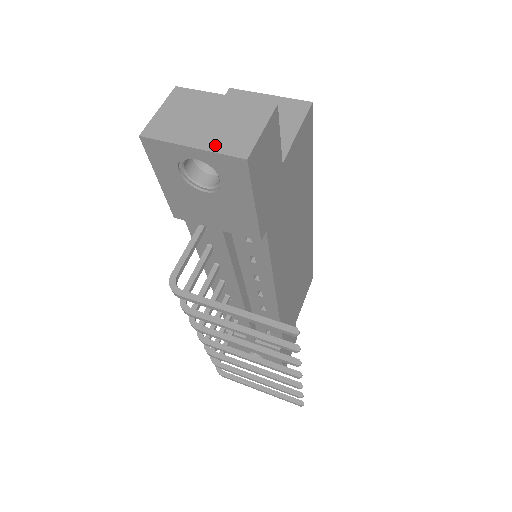
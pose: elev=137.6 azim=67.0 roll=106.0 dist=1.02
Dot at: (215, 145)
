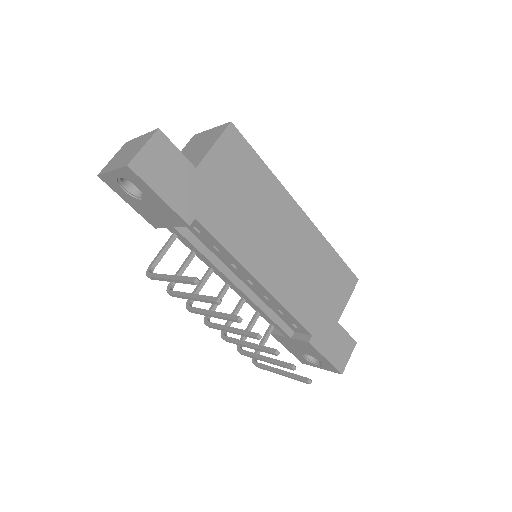
Dot at: (120, 165)
